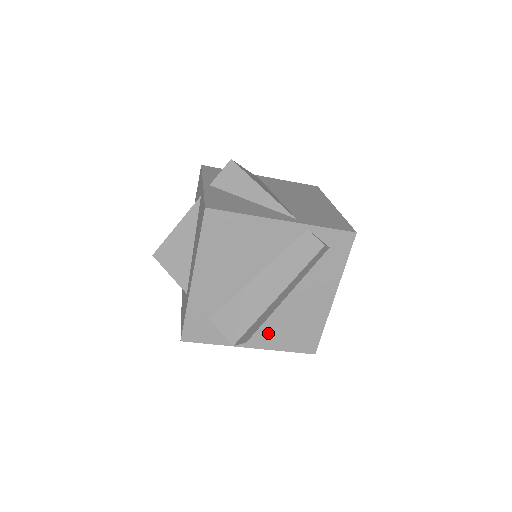
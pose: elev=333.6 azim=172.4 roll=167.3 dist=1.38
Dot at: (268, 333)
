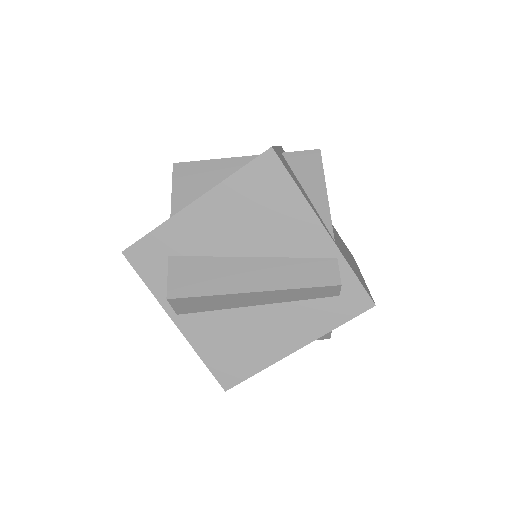
Dot at: (205, 325)
